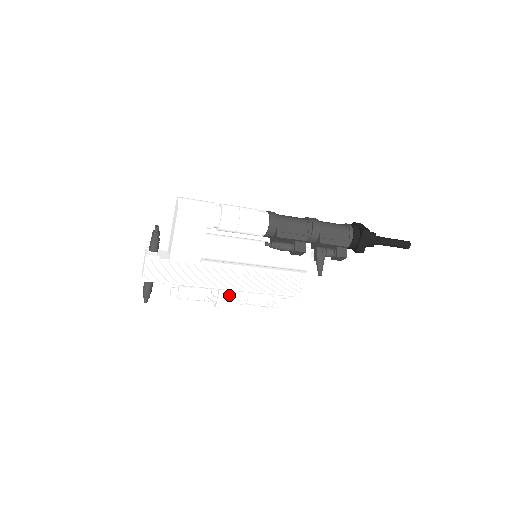
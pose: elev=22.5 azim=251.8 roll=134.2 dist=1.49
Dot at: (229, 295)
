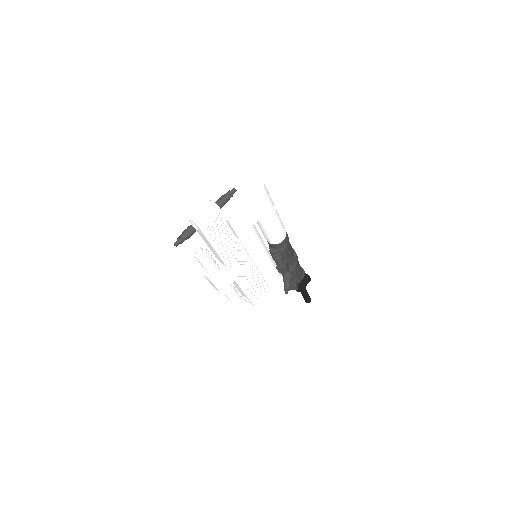
Dot at: (228, 276)
